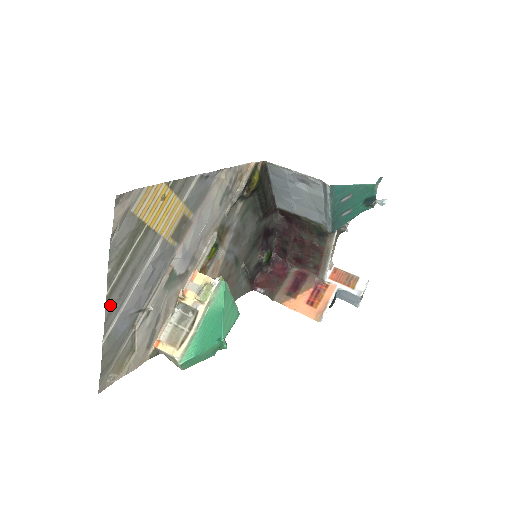
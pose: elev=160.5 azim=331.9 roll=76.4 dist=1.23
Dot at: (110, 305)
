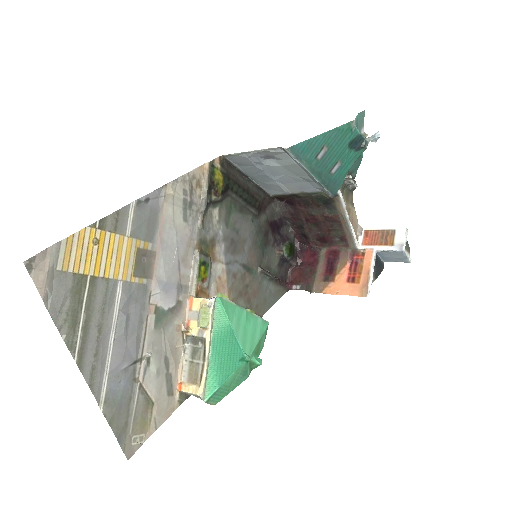
Dot at: (87, 370)
